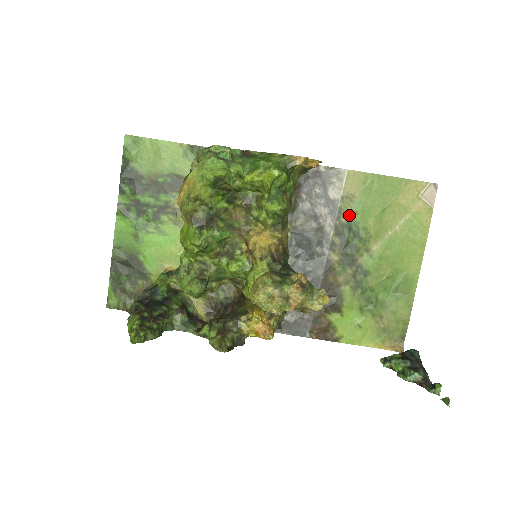
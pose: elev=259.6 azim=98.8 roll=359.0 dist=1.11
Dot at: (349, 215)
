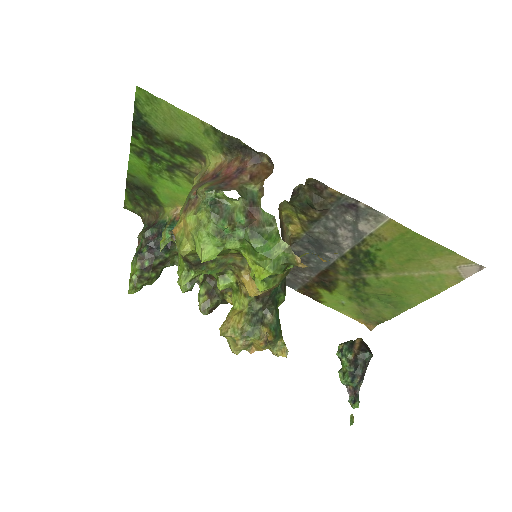
Dot at: (371, 248)
